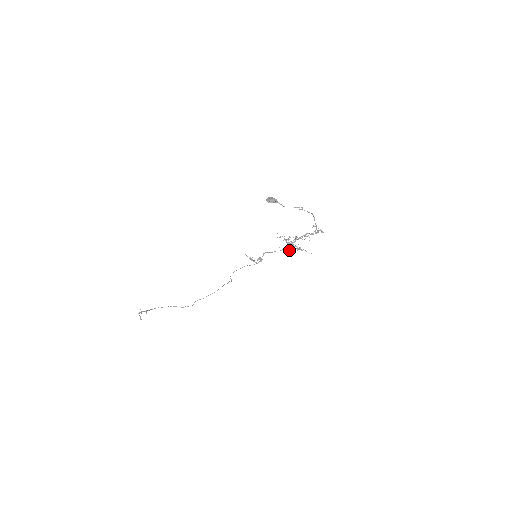
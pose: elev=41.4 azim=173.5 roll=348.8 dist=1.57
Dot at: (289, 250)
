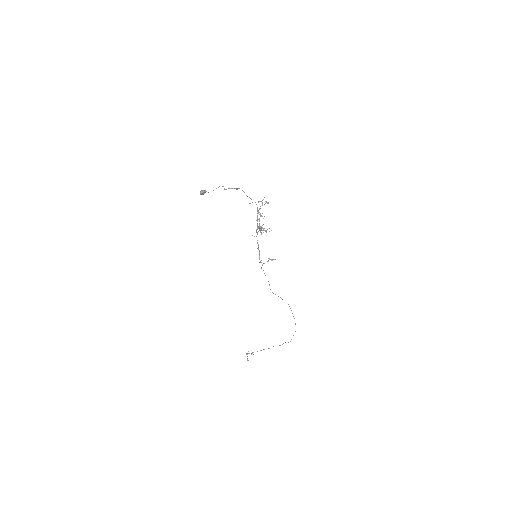
Dot at: occluded
